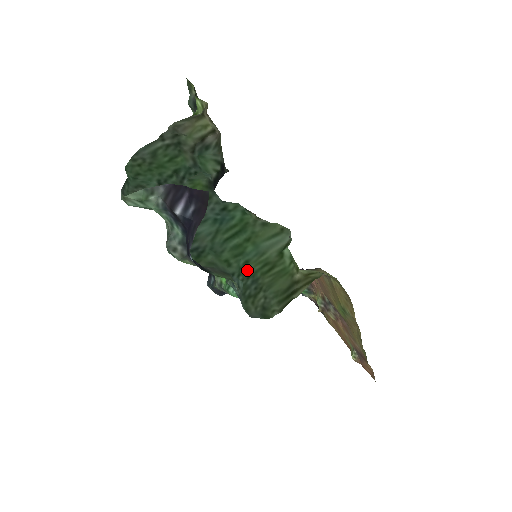
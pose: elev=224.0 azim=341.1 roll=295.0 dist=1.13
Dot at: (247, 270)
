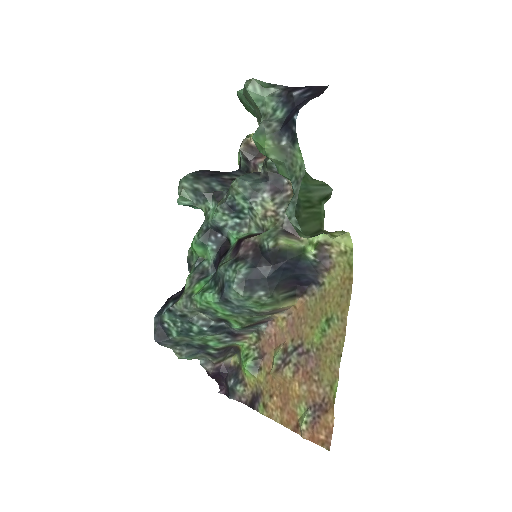
Dot at: occluded
